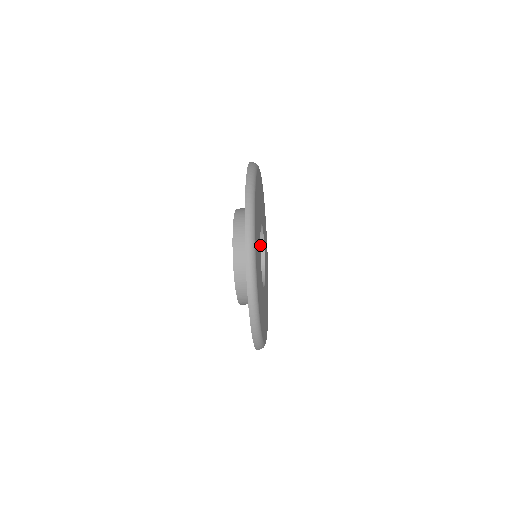
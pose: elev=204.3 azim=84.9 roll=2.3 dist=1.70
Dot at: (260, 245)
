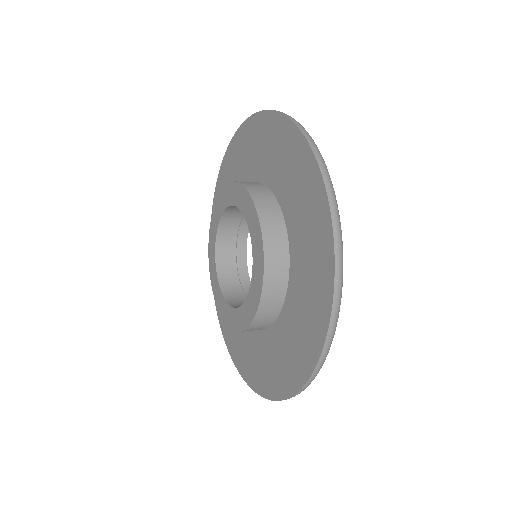
Dot at: occluded
